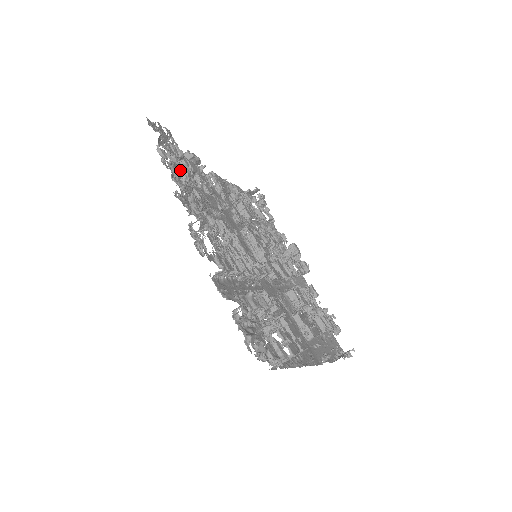
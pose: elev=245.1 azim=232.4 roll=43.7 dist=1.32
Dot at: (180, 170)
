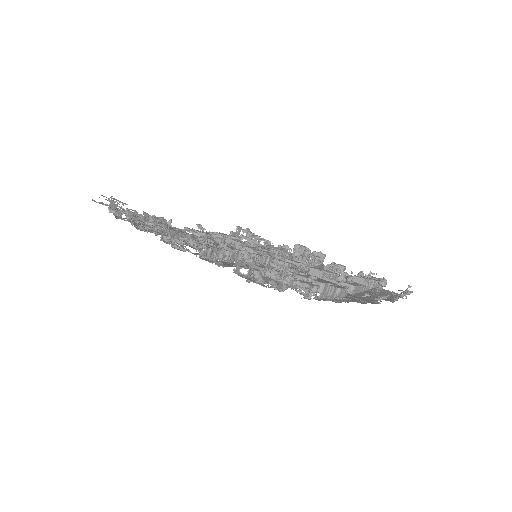
Dot at: occluded
